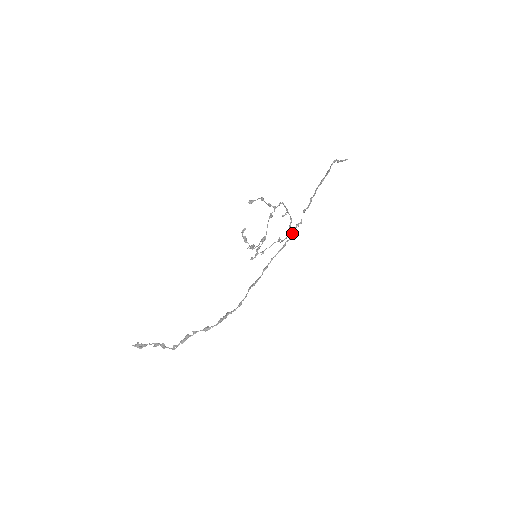
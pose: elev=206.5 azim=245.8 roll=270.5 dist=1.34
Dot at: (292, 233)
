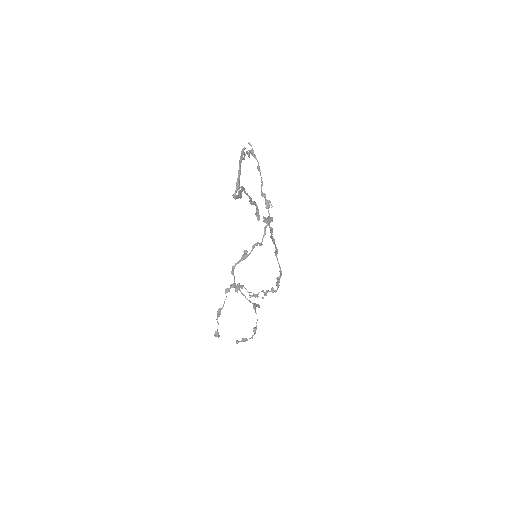
Dot at: (267, 223)
